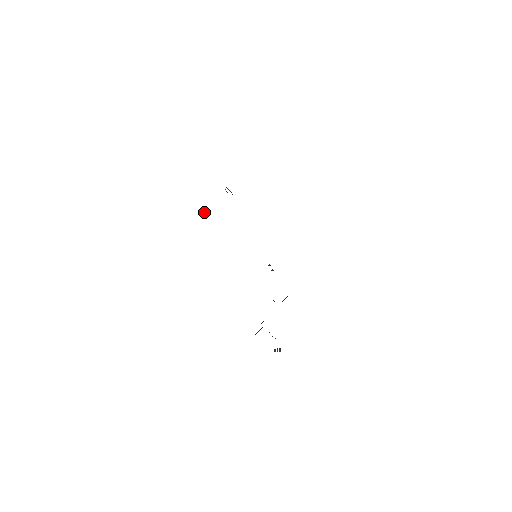
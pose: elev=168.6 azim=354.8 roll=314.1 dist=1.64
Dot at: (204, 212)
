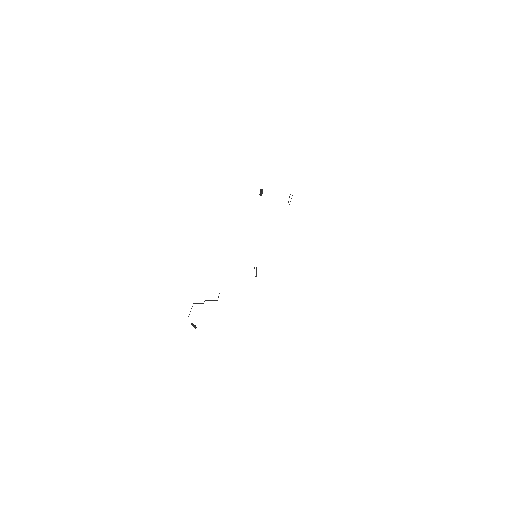
Dot at: (260, 192)
